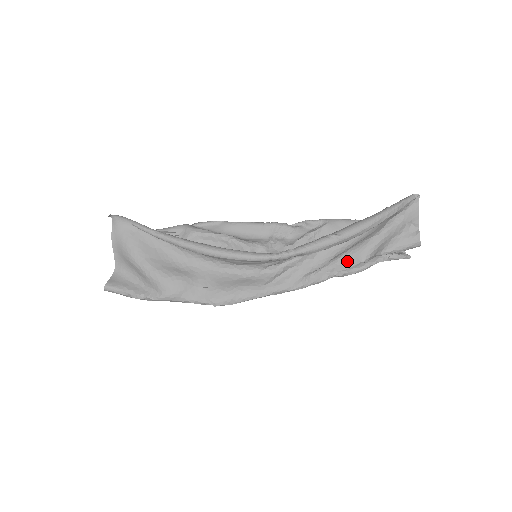
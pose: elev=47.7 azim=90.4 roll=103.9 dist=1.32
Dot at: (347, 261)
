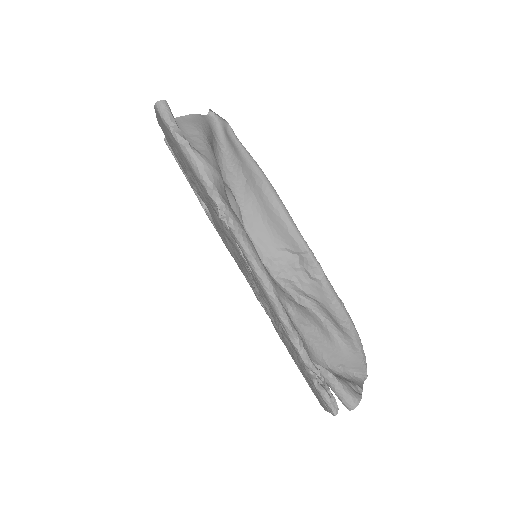
Dot at: (306, 347)
